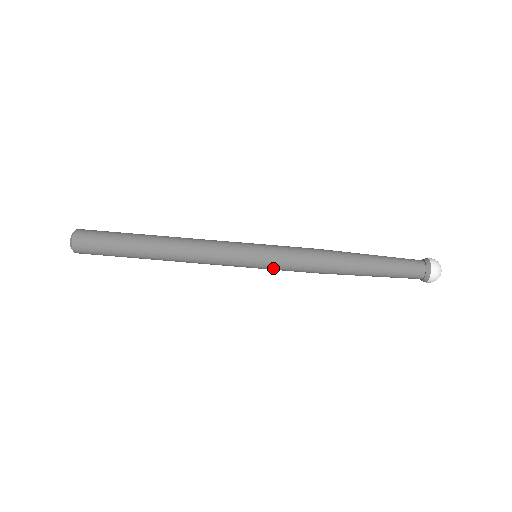
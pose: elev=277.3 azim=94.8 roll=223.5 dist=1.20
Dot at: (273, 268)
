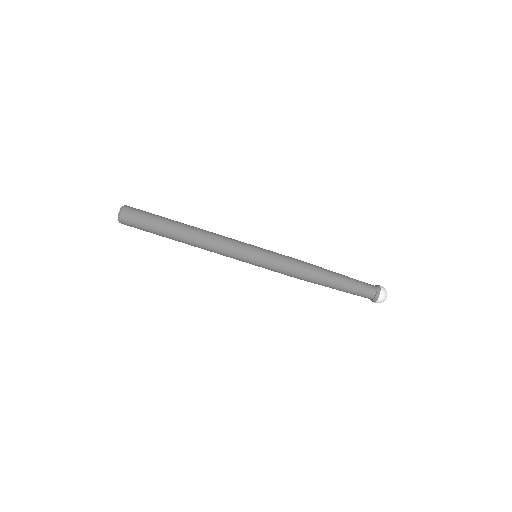
Dot at: occluded
